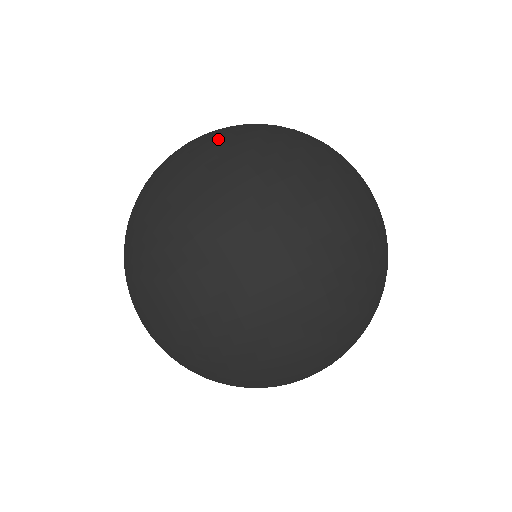
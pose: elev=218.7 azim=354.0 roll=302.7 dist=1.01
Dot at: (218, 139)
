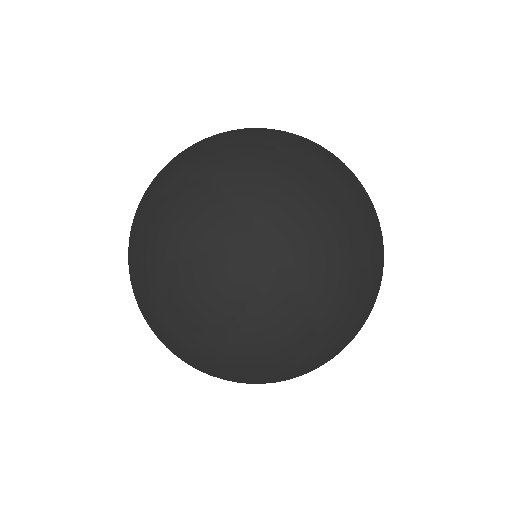
Dot at: occluded
